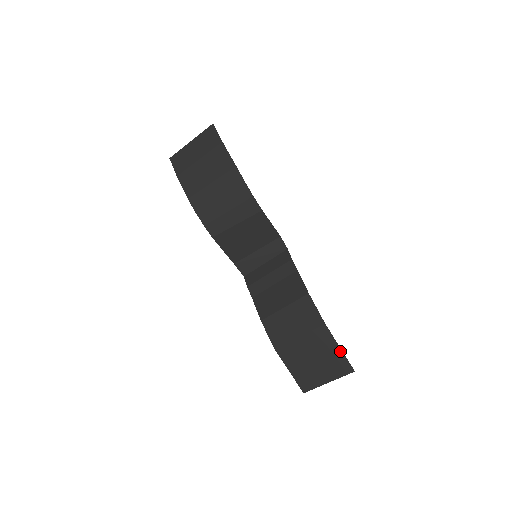
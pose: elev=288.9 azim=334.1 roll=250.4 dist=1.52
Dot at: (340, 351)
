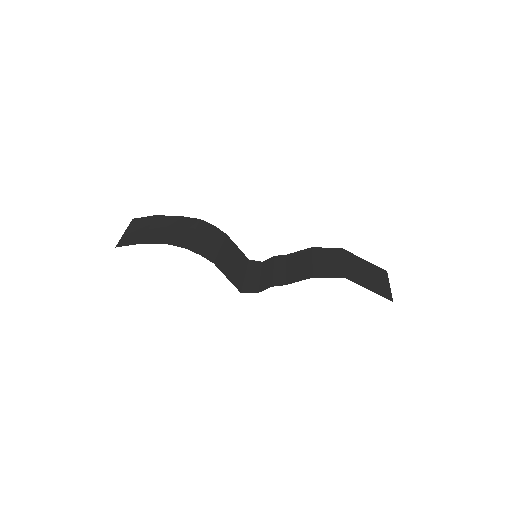
Dot at: (367, 262)
